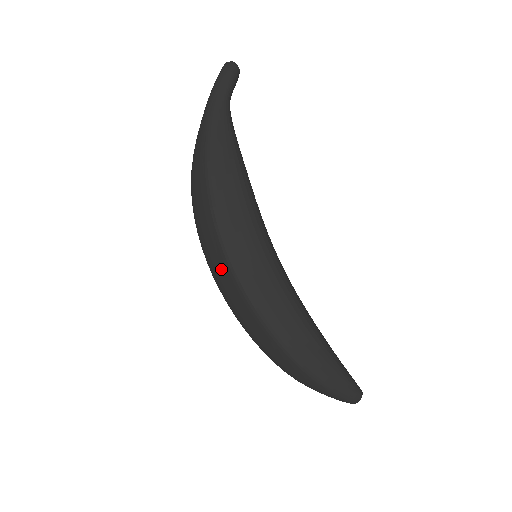
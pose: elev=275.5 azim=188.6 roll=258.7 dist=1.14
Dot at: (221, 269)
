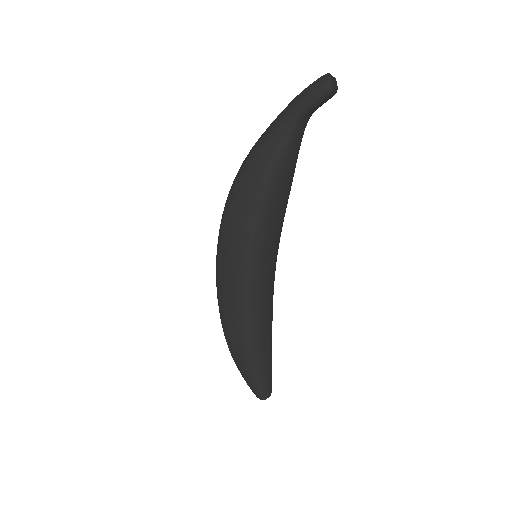
Dot at: occluded
